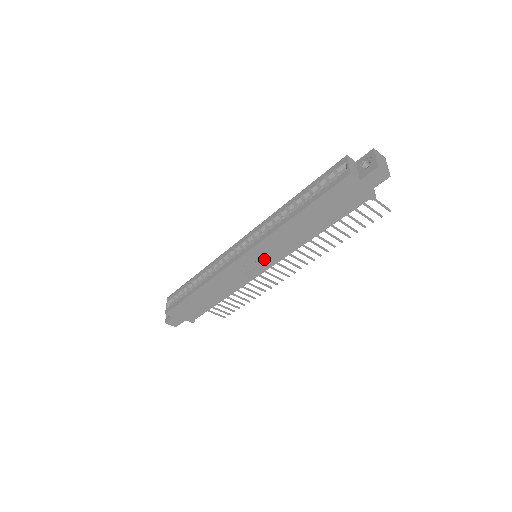
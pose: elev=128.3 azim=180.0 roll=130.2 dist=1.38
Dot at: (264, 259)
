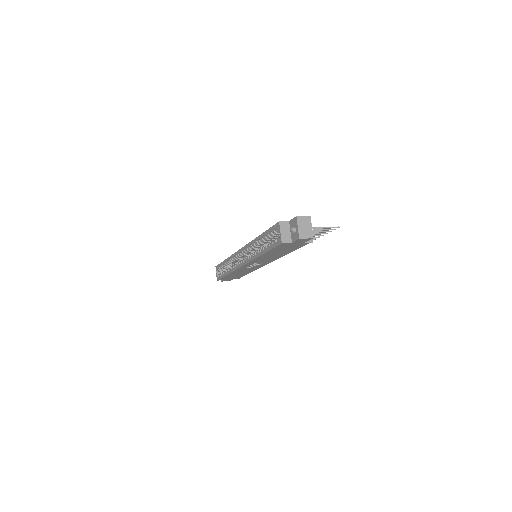
Dot at: (260, 263)
